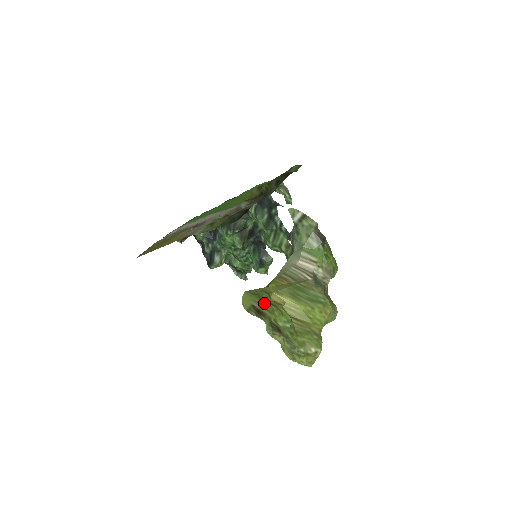
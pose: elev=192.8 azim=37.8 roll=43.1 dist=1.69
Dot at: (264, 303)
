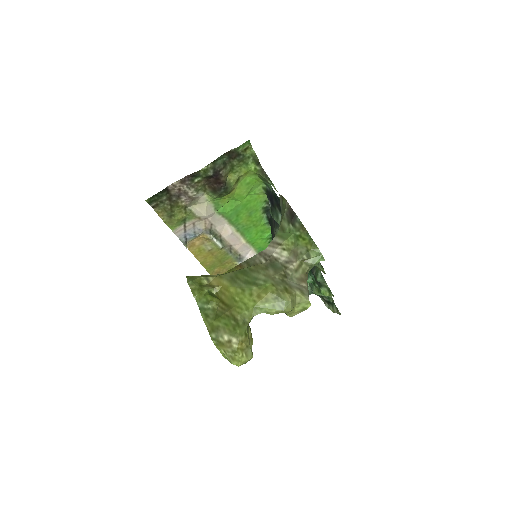
Dot at: (188, 282)
